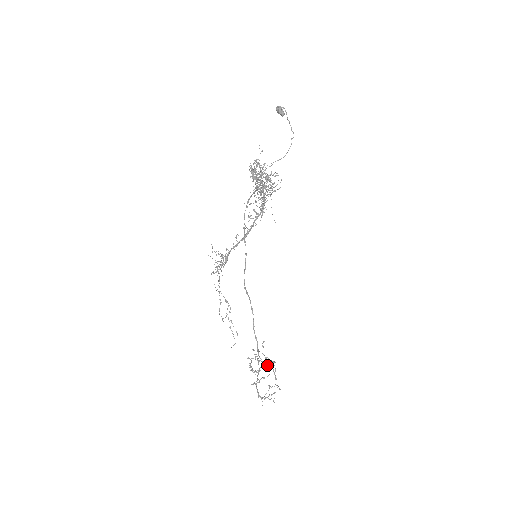
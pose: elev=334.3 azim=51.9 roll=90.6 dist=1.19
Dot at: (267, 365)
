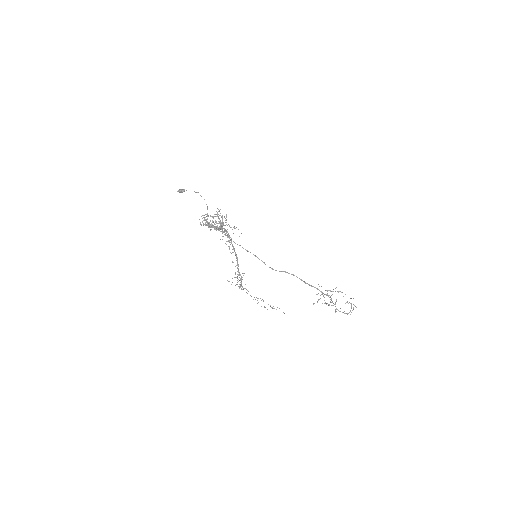
Dot at: (331, 295)
